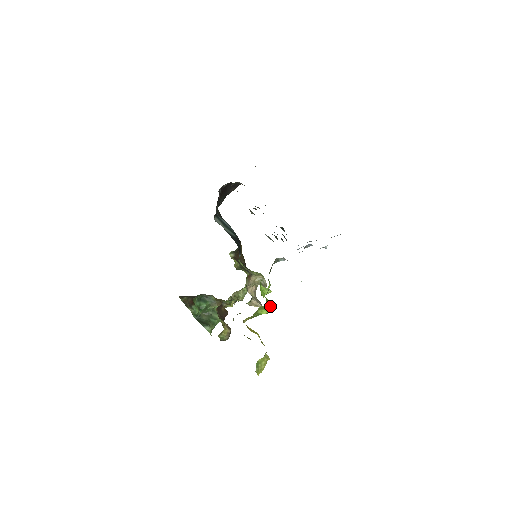
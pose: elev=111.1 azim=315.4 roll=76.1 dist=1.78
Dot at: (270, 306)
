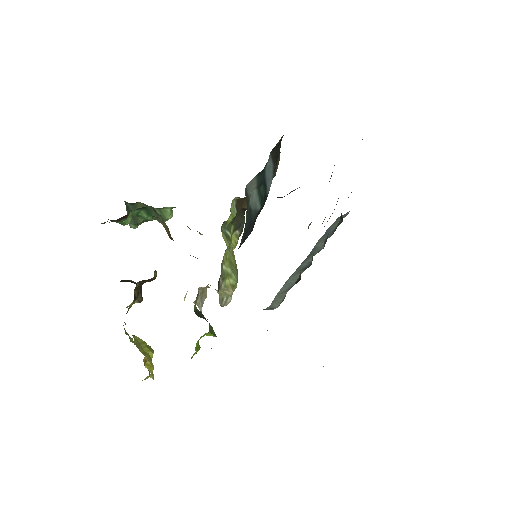
Dot at: occluded
